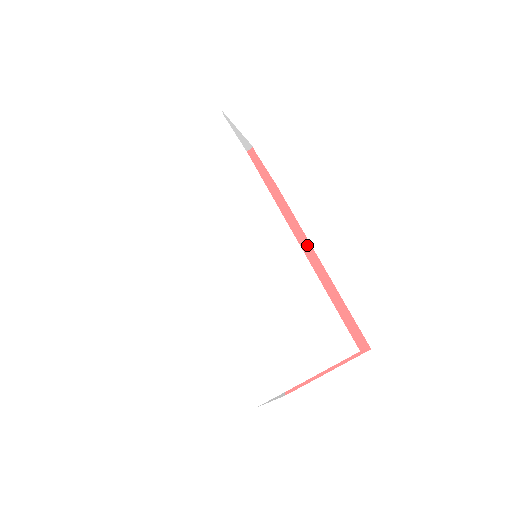
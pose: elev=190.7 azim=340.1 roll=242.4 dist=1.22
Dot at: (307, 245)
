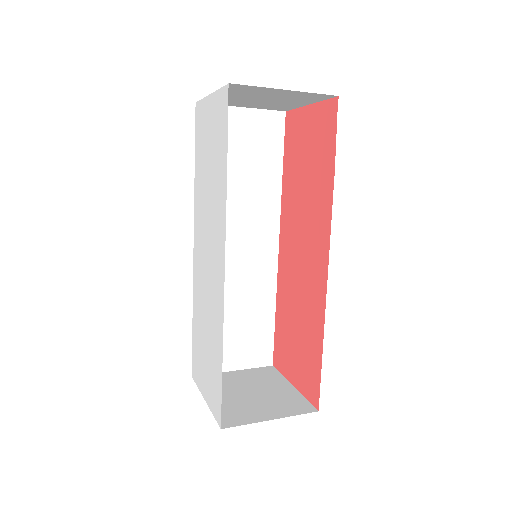
Dot at: (325, 270)
